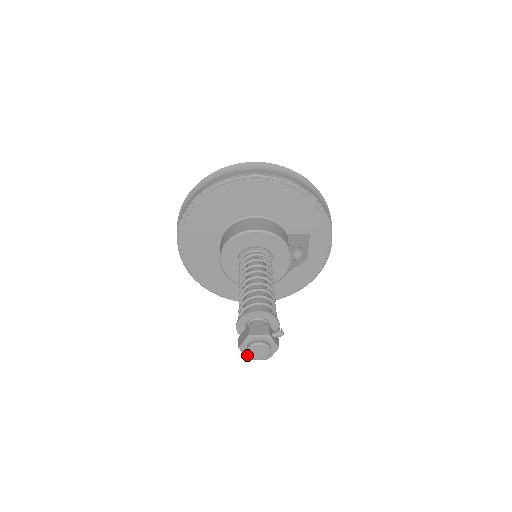
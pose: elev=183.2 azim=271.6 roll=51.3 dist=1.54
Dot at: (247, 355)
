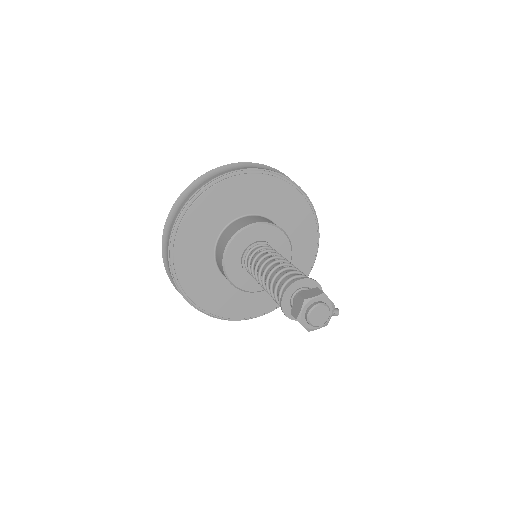
Dot at: (302, 313)
